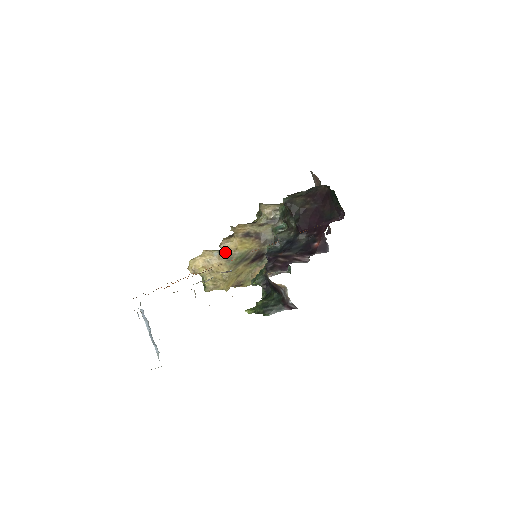
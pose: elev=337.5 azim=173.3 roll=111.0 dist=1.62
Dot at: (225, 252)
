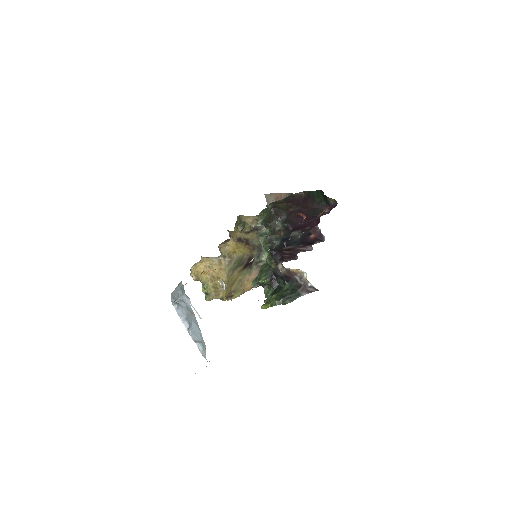
Dot at: (226, 255)
